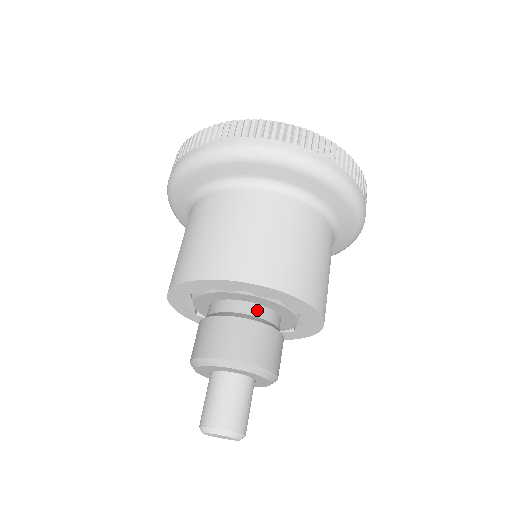
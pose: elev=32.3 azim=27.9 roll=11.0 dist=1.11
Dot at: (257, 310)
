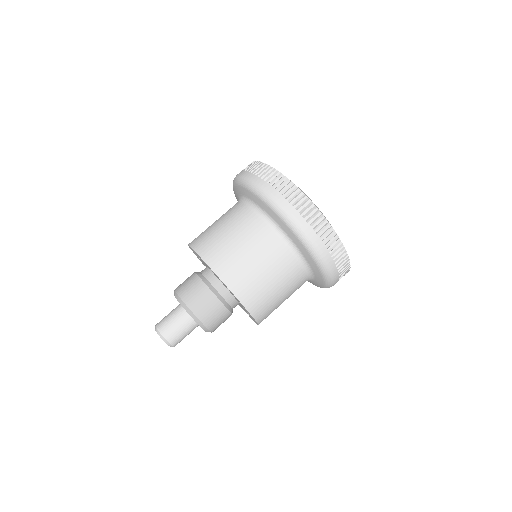
Dot at: (235, 304)
